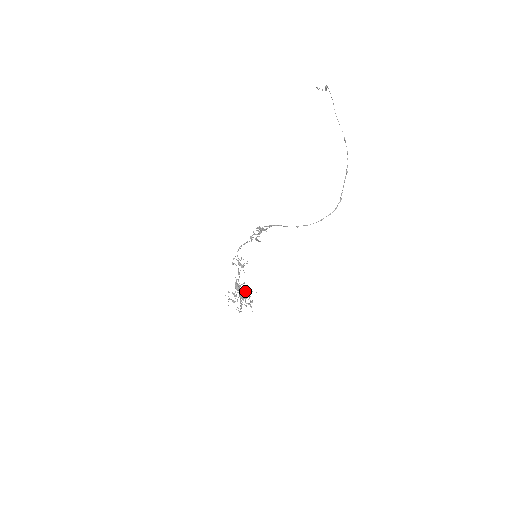
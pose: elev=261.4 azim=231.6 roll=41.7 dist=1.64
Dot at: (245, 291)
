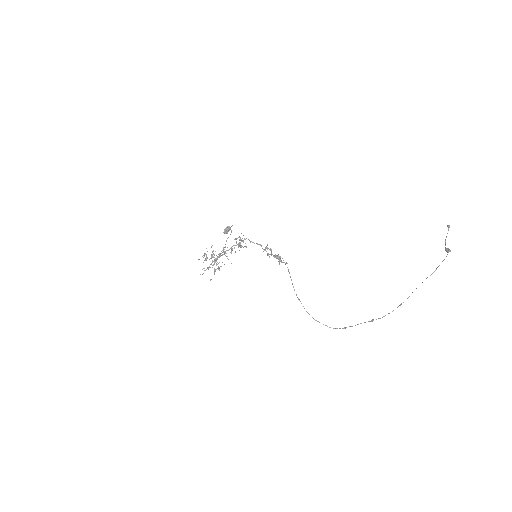
Dot at: (224, 254)
